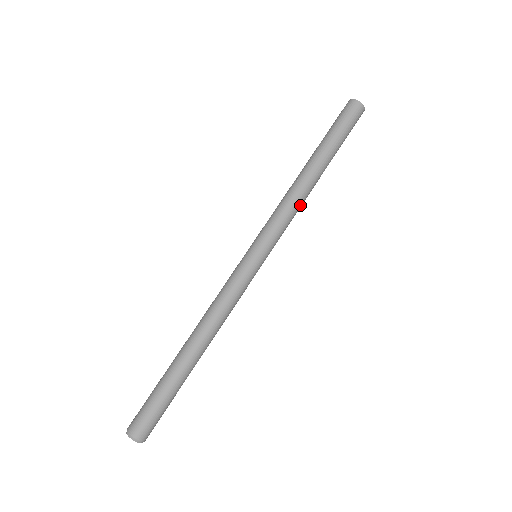
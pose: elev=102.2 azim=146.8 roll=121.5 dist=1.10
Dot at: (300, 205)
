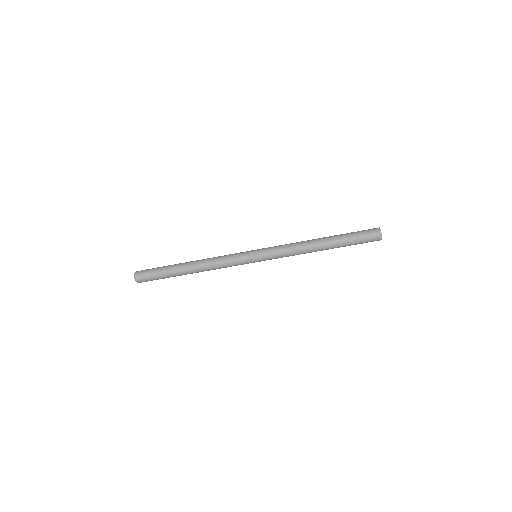
Dot at: (299, 254)
